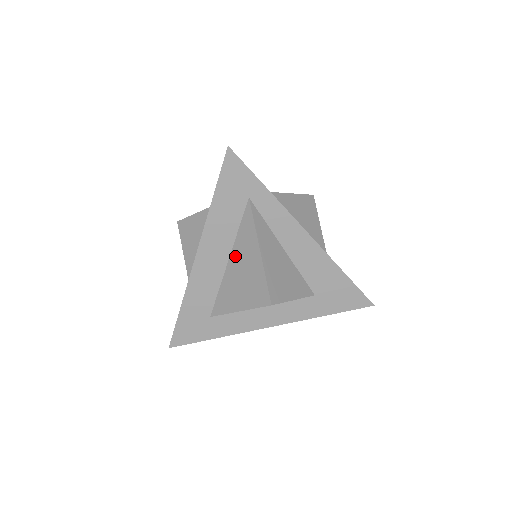
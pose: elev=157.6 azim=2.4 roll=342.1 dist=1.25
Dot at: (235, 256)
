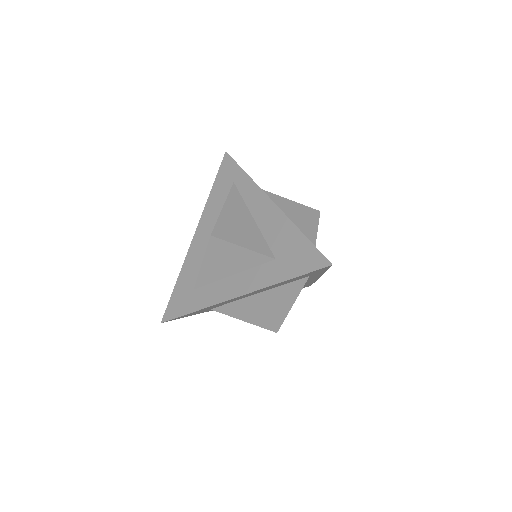
Dot at: occluded
